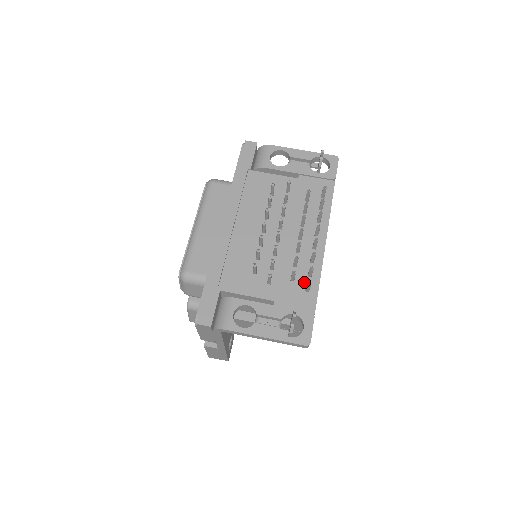
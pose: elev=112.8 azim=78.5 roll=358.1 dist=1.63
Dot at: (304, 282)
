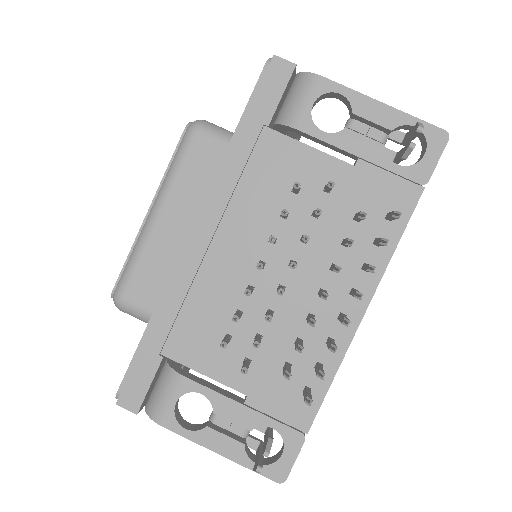
Dot at: (305, 376)
